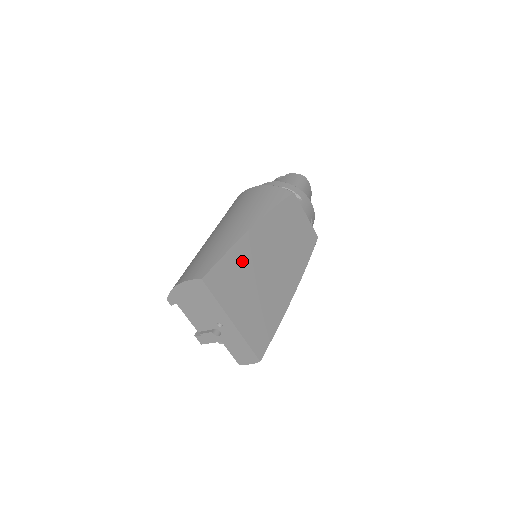
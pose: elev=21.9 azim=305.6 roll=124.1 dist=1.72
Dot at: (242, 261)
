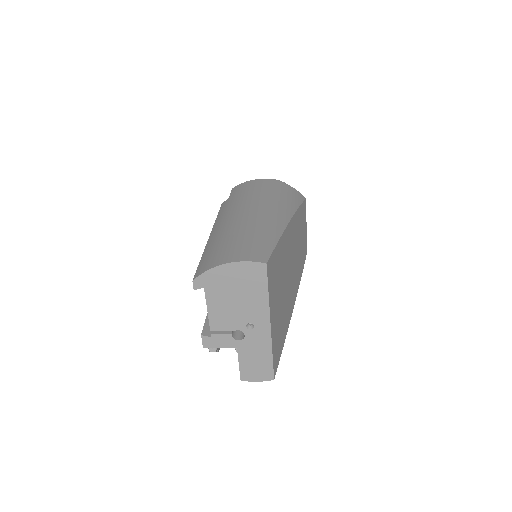
Dot at: (282, 256)
